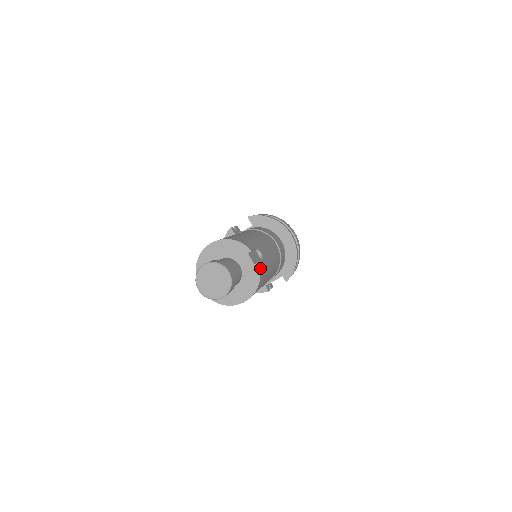
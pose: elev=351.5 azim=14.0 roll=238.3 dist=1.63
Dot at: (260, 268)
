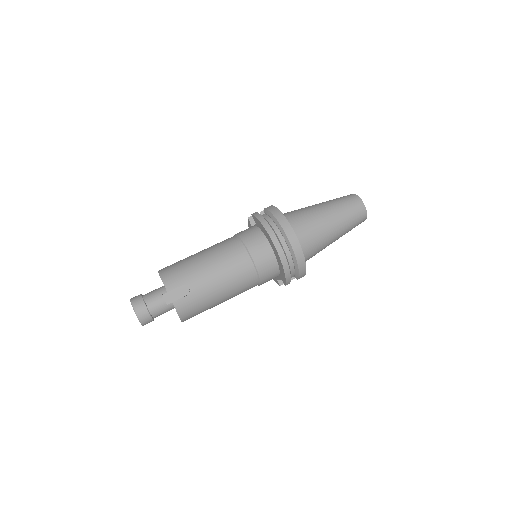
Dot at: (176, 306)
